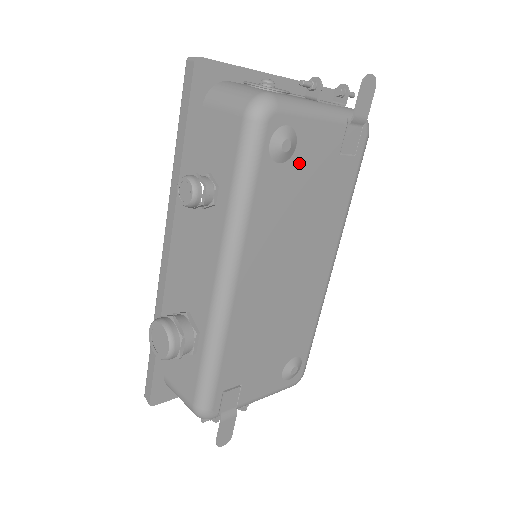
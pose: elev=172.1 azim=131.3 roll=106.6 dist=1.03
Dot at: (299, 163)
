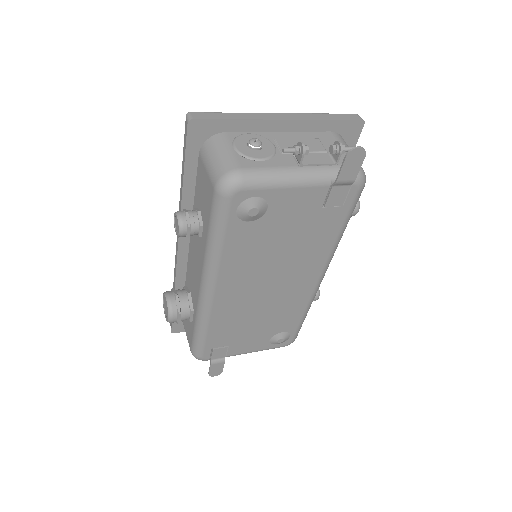
Dot at: (272, 219)
